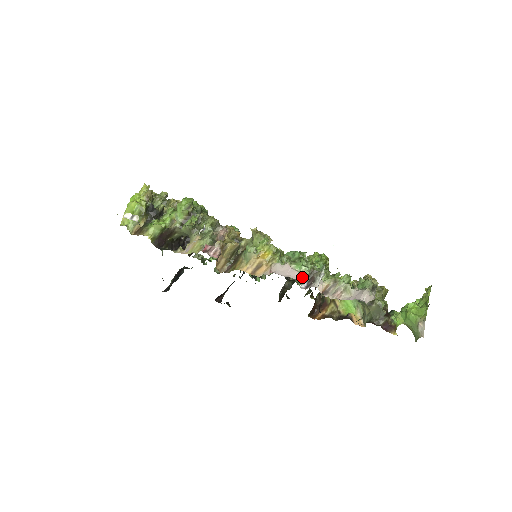
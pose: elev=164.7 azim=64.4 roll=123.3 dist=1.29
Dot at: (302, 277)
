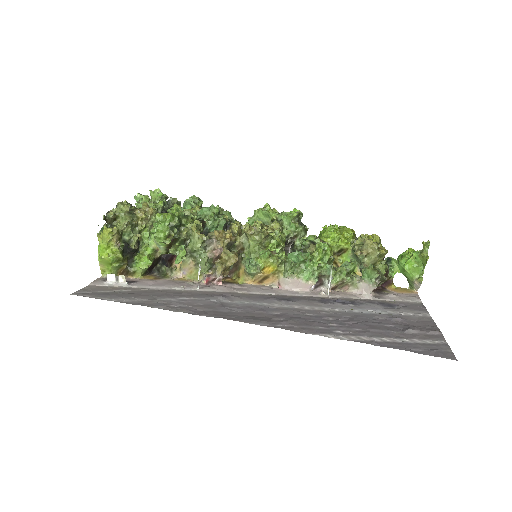
Dot at: (311, 286)
